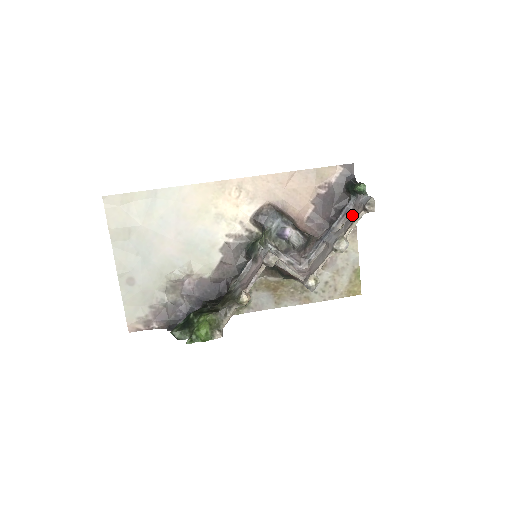
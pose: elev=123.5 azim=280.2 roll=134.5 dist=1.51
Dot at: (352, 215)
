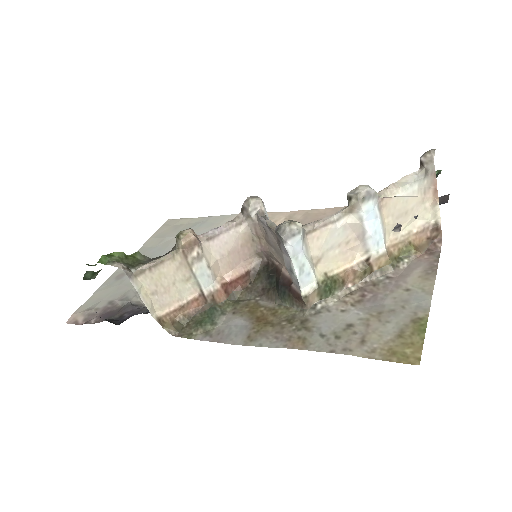
Dot at: (412, 204)
